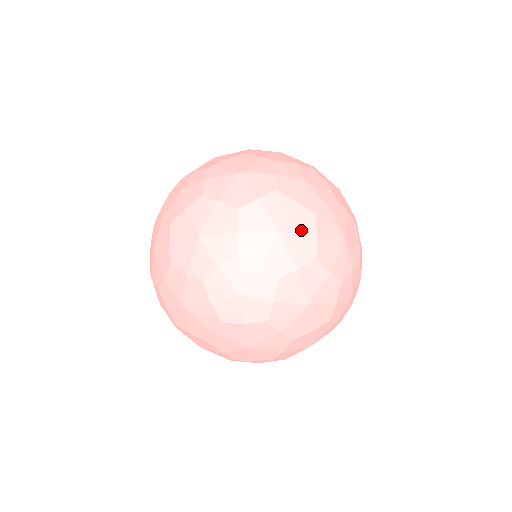
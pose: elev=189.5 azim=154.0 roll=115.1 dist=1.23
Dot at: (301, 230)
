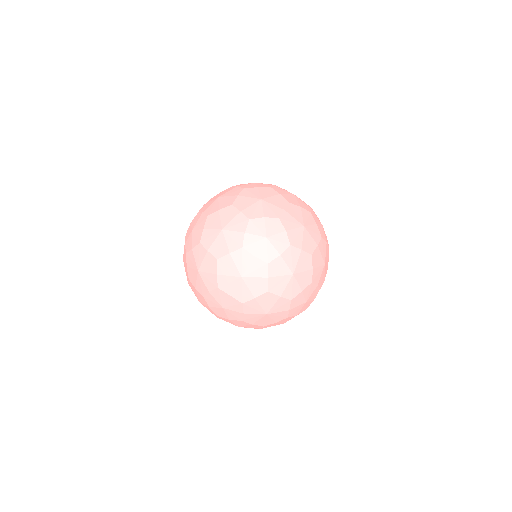
Dot at: (210, 311)
